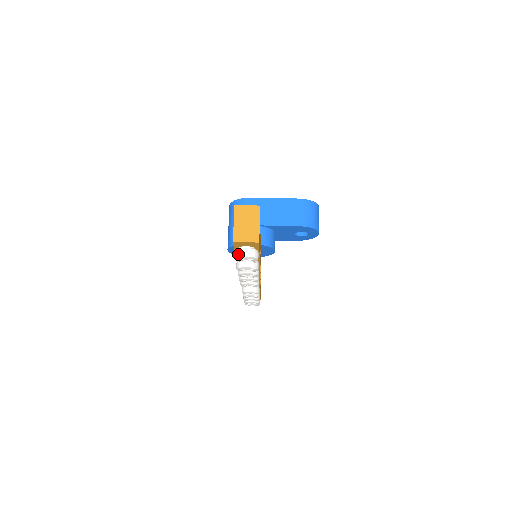
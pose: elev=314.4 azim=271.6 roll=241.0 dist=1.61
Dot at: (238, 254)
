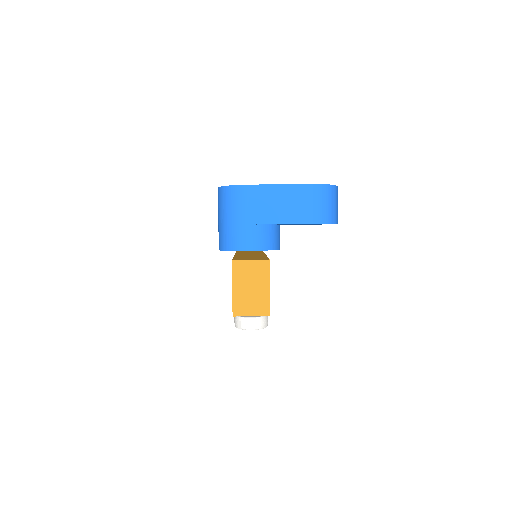
Dot at: (240, 323)
